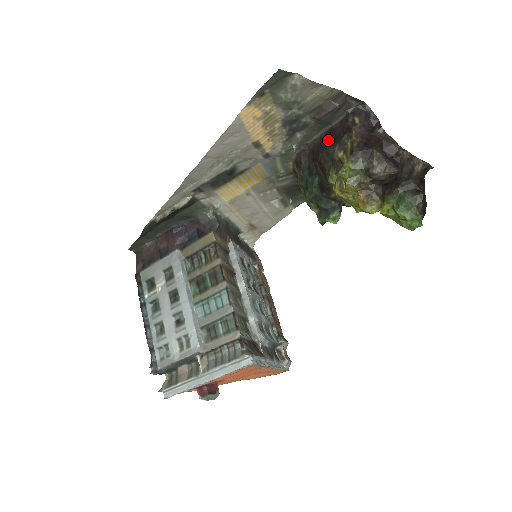
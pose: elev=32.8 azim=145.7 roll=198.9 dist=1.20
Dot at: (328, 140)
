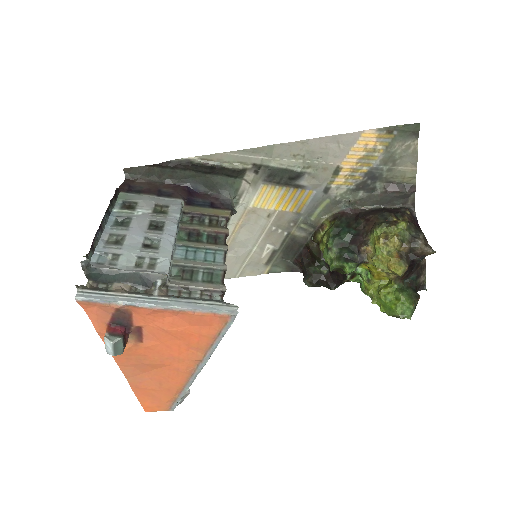
Dot at: (382, 210)
